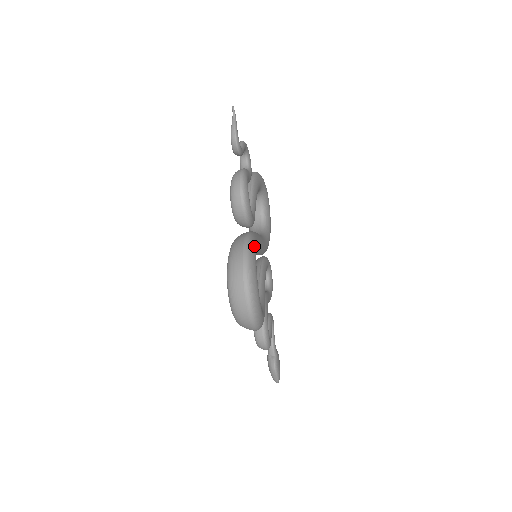
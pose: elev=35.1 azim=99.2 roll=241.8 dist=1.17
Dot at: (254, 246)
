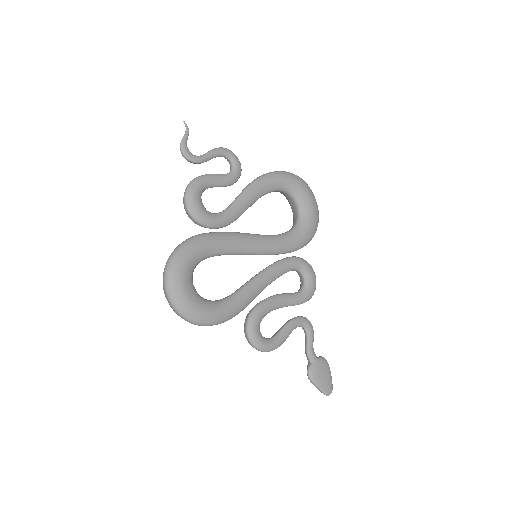
Dot at: (193, 246)
